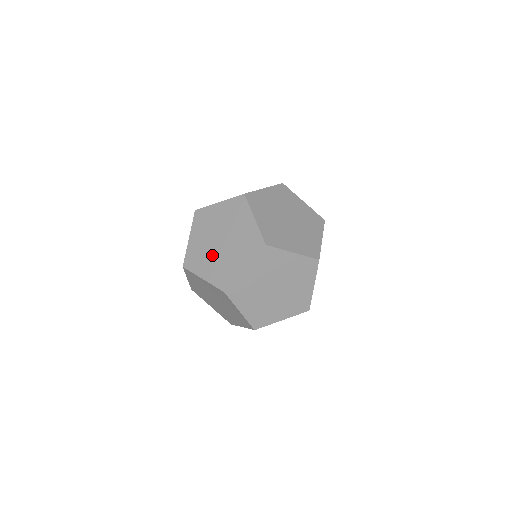
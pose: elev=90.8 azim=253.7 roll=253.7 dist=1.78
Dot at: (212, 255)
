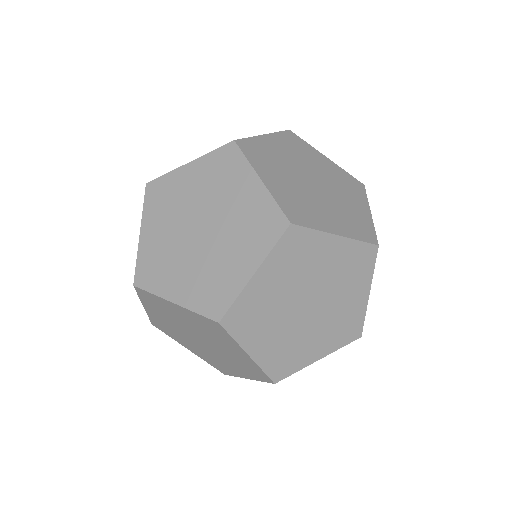
Dot at: occluded
